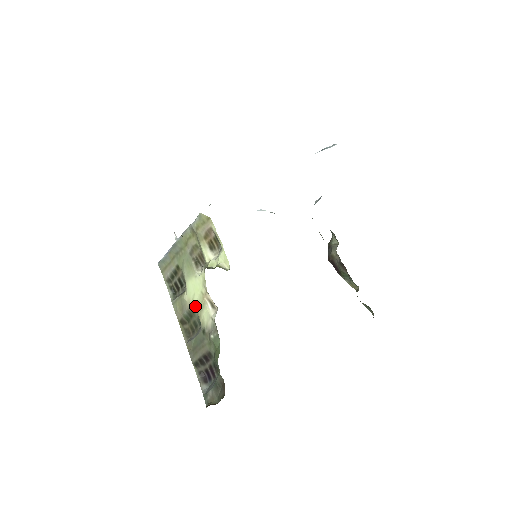
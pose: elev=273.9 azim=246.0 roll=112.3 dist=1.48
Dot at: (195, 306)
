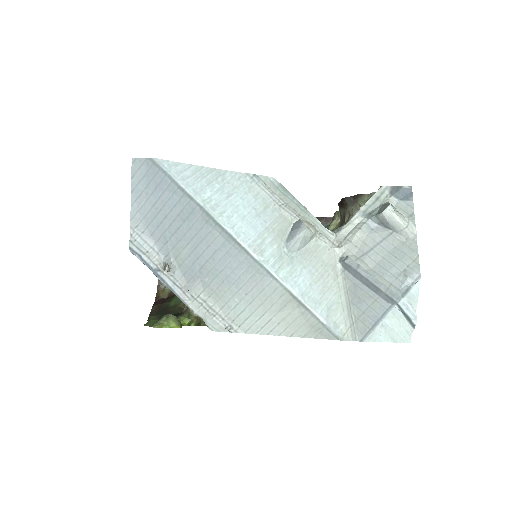
Dot at: occluded
